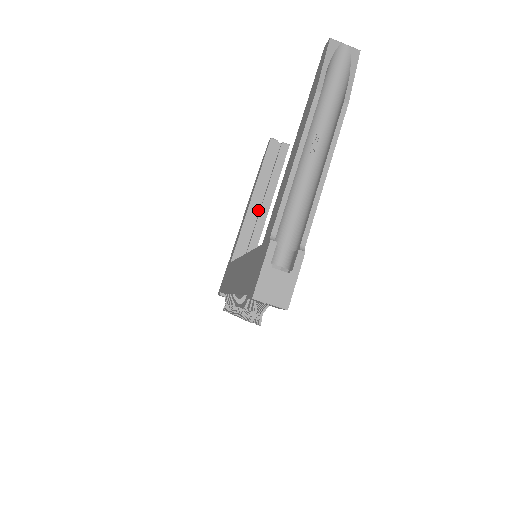
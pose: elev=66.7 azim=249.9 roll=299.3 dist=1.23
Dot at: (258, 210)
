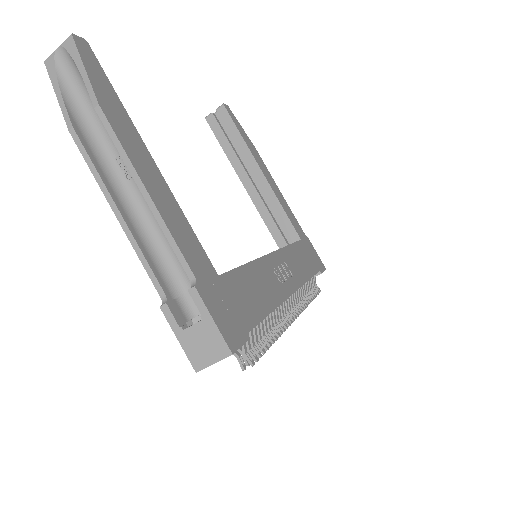
Dot at: (258, 185)
